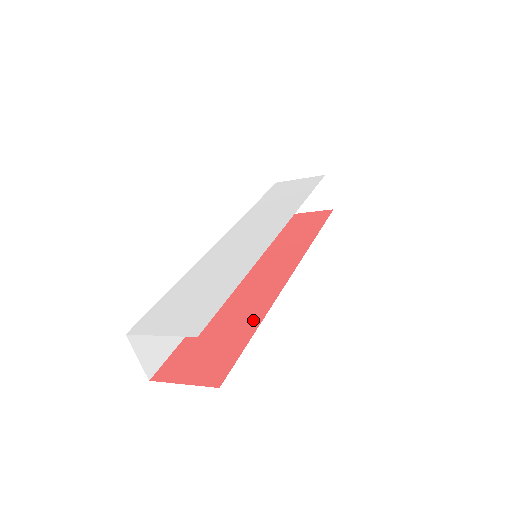
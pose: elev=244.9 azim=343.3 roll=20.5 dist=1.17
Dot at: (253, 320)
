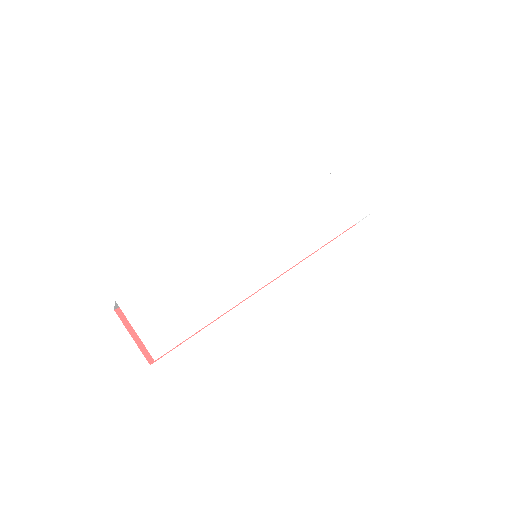
Dot at: occluded
